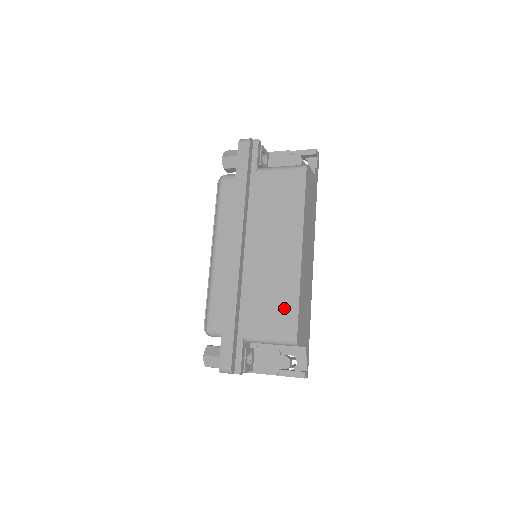
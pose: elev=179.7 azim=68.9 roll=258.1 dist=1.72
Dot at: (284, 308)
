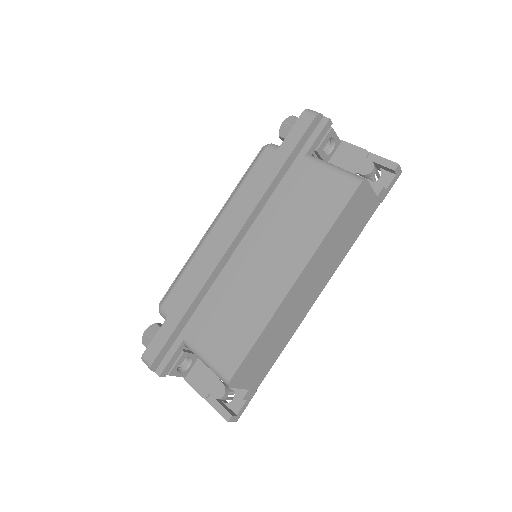
Dot at: (239, 336)
